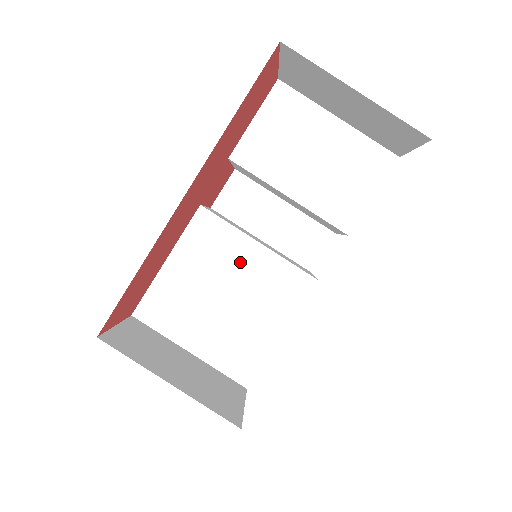
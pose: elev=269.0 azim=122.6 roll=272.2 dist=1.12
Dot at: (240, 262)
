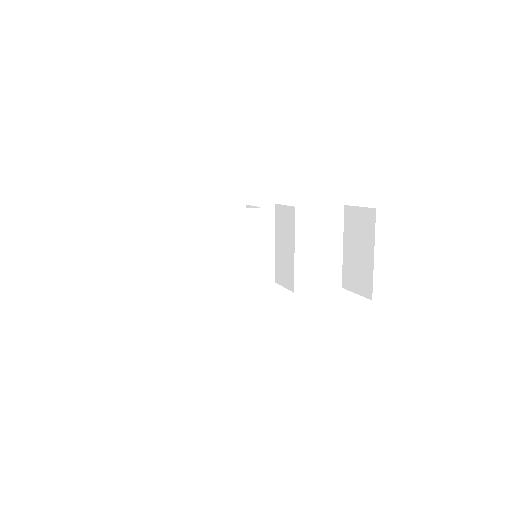
Dot at: (246, 250)
